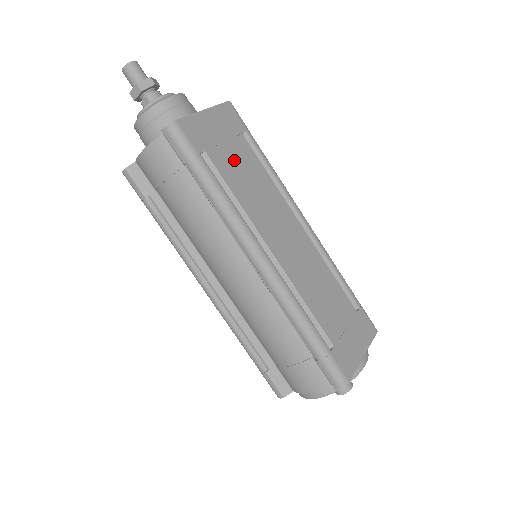
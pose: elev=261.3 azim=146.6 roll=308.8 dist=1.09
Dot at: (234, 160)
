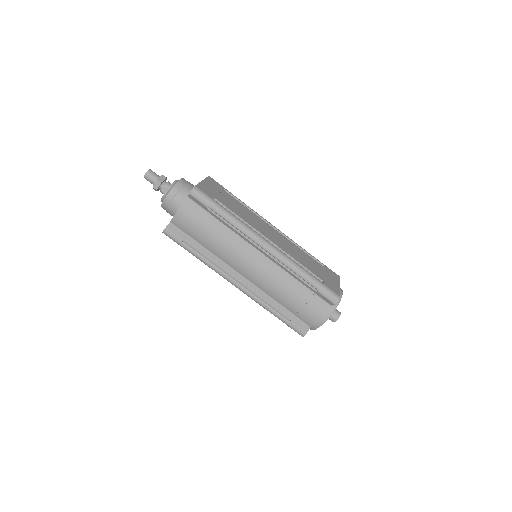
Dot at: (228, 201)
